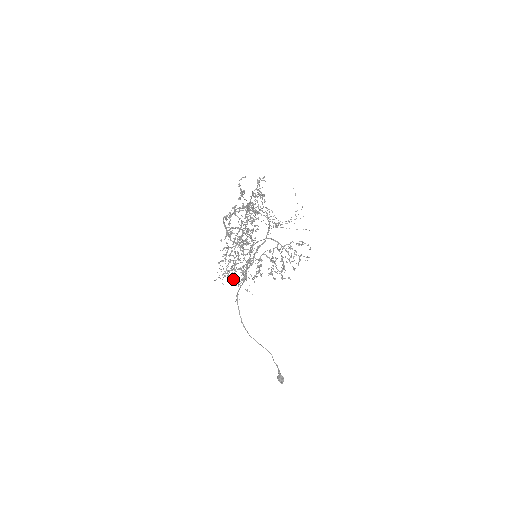
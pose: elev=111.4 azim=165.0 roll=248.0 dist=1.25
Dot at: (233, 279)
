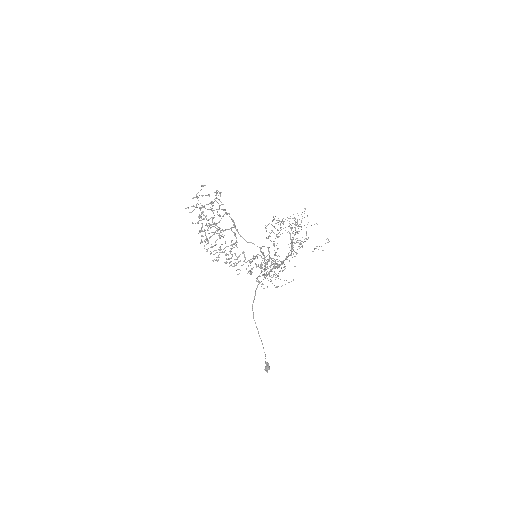
Dot at: occluded
